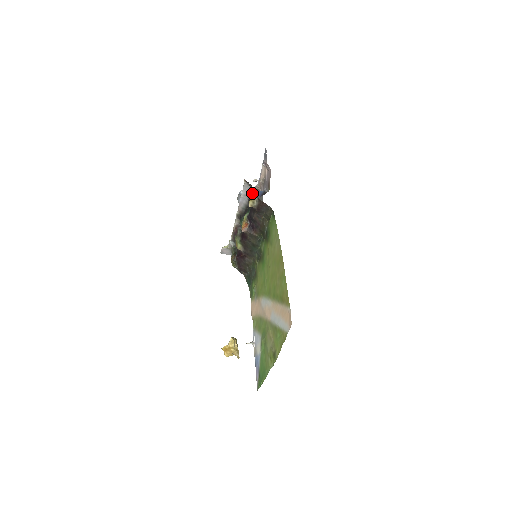
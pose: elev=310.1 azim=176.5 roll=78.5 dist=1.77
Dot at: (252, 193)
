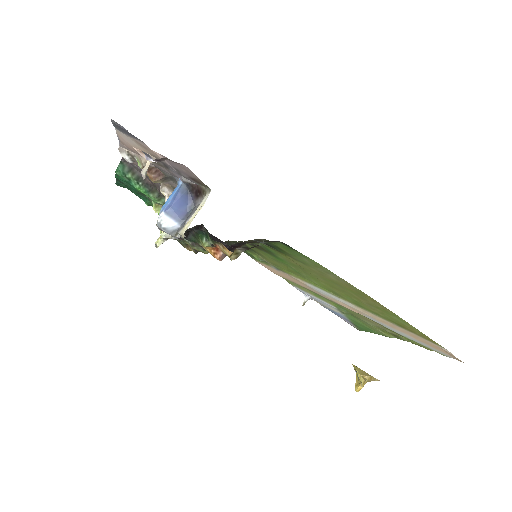
Dot at: (218, 244)
